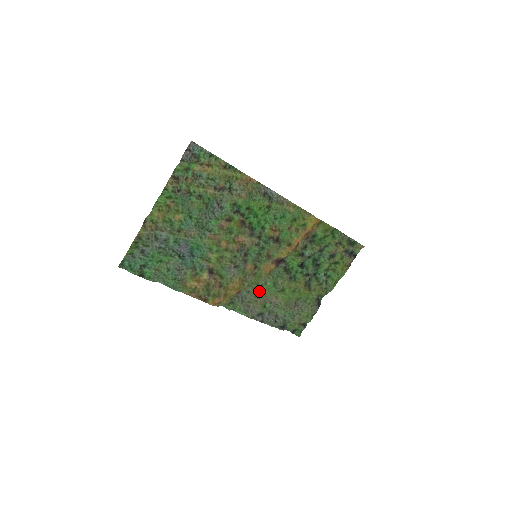
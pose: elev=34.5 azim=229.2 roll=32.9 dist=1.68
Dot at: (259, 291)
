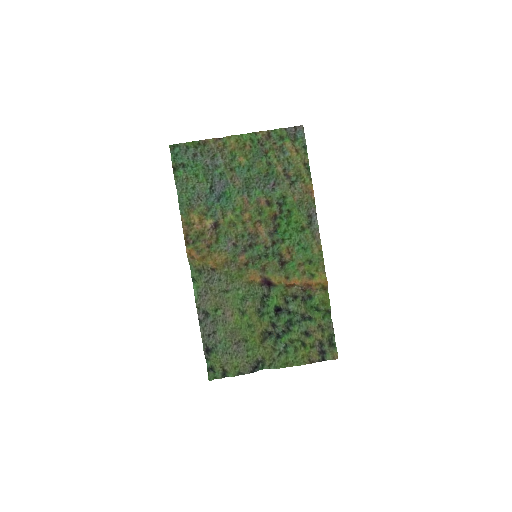
Dot at: (227, 289)
